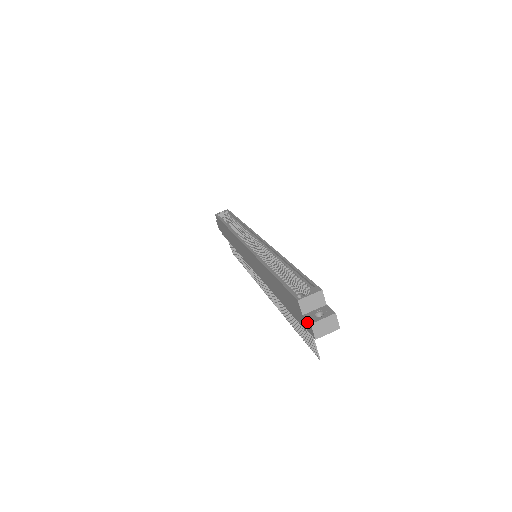
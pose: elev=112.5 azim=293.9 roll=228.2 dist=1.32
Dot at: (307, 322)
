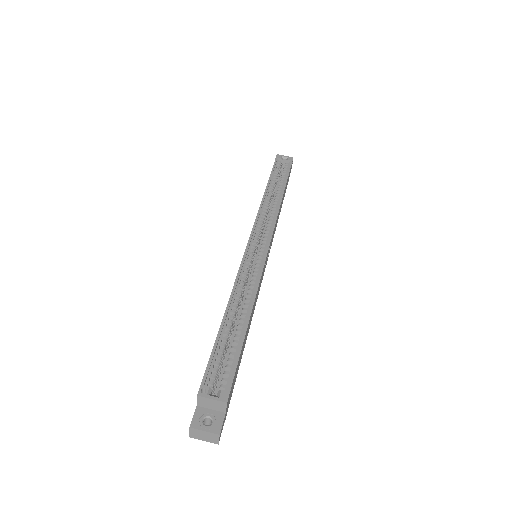
Dot at: (193, 418)
